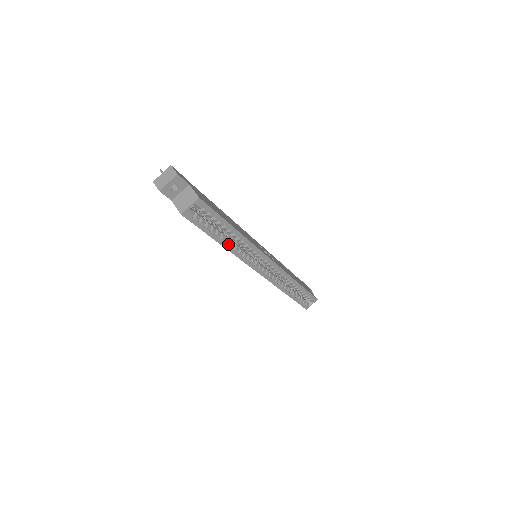
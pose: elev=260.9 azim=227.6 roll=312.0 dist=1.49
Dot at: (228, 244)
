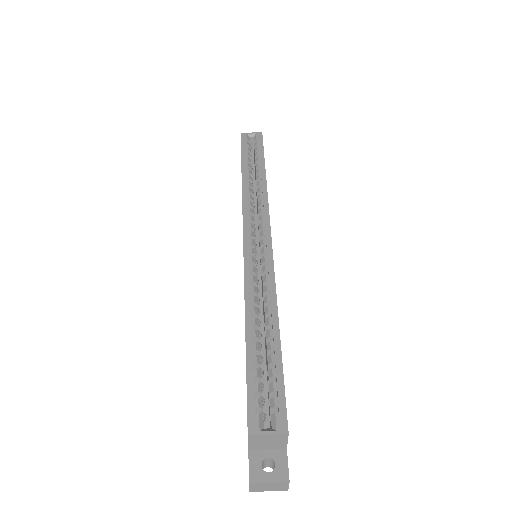
Dot at: (247, 178)
